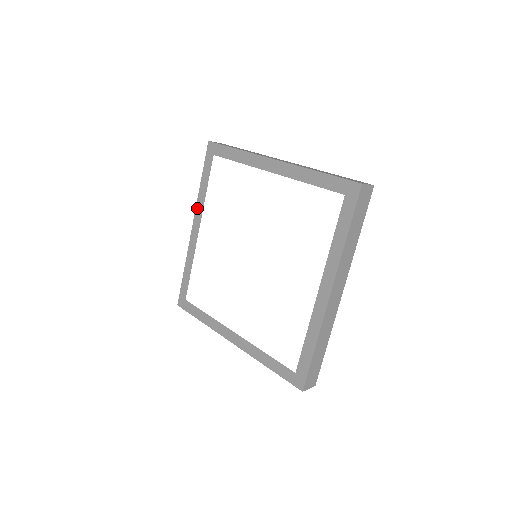
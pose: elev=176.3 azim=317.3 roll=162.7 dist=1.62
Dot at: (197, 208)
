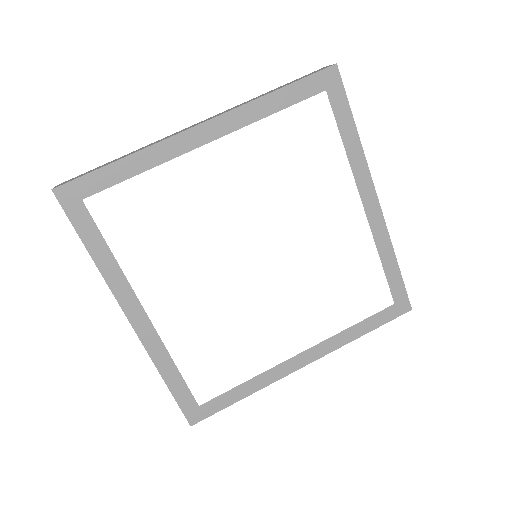
Dot at: (235, 113)
